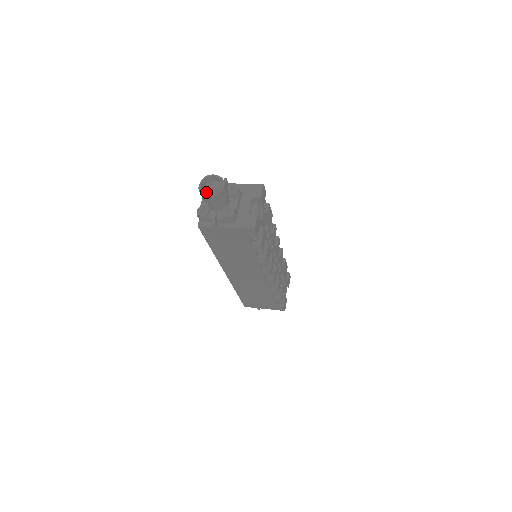
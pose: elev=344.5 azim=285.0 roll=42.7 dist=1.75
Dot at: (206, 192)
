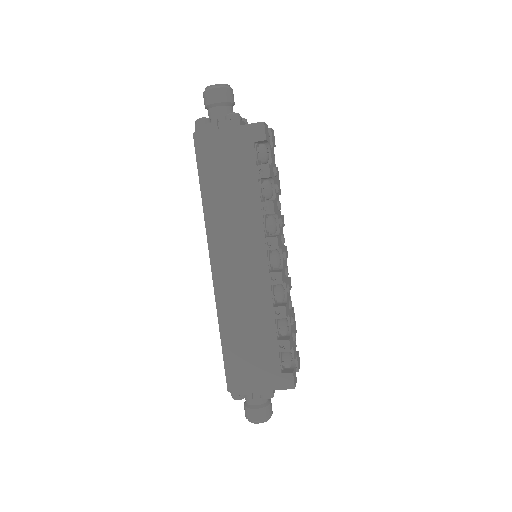
Dot at: (212, 85)
